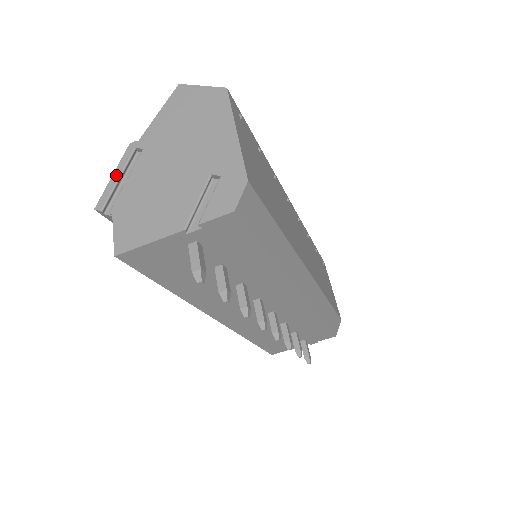
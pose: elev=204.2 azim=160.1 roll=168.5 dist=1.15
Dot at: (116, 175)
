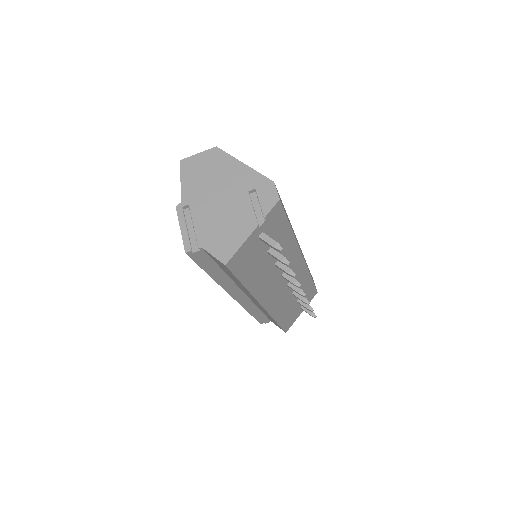
Dot at: (183, 228)
